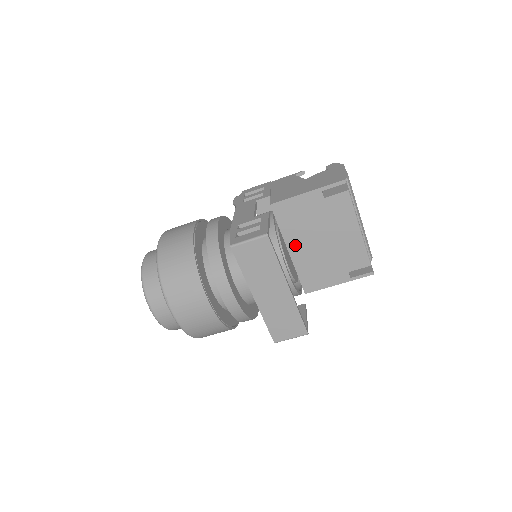
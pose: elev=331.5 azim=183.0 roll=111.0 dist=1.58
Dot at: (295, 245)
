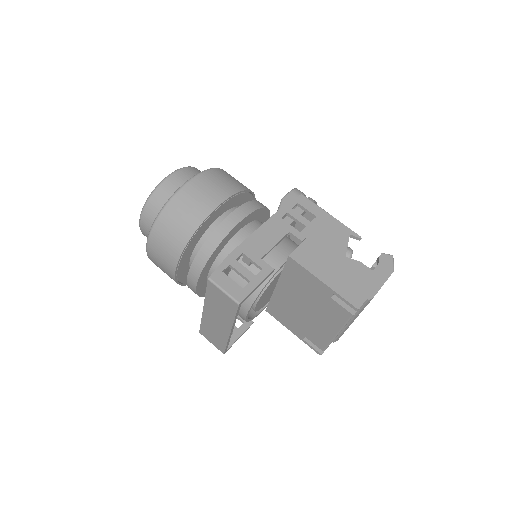
Dot at: (284, 289)
